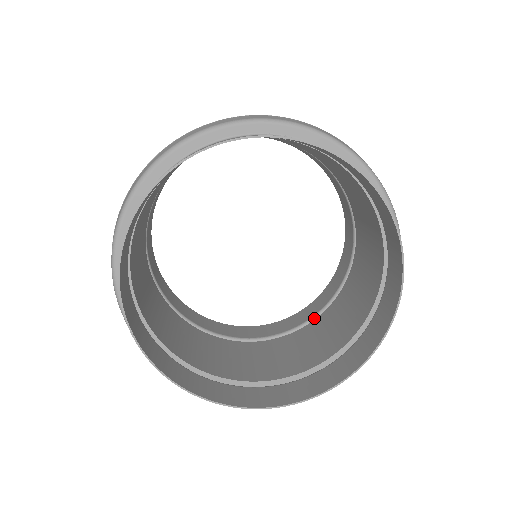
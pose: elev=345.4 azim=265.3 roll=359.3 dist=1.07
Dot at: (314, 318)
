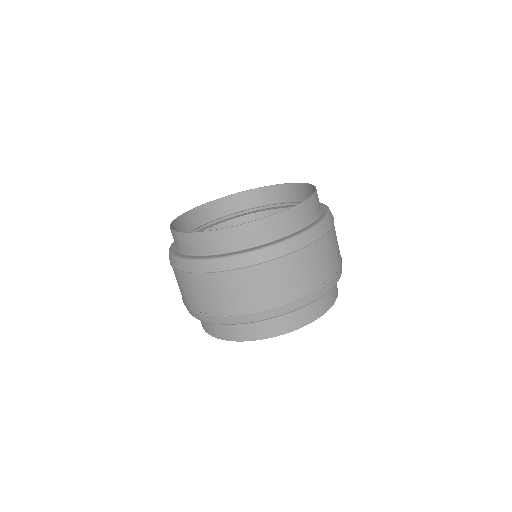
Dot at: occluded
